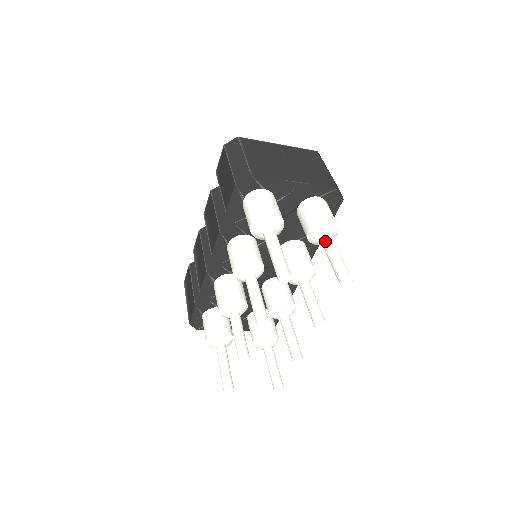
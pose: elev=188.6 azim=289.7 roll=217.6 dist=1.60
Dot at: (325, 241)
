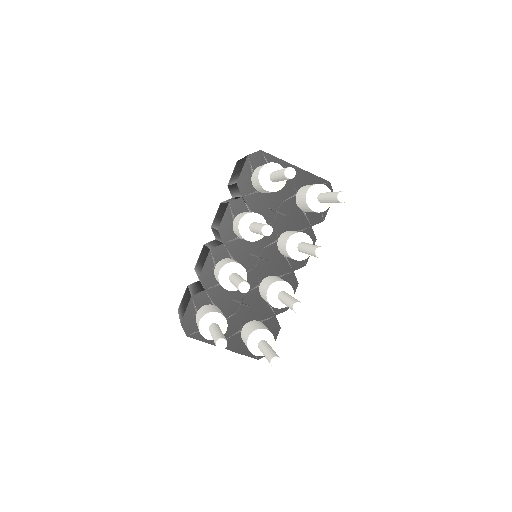
Dot at: (322, 193)
